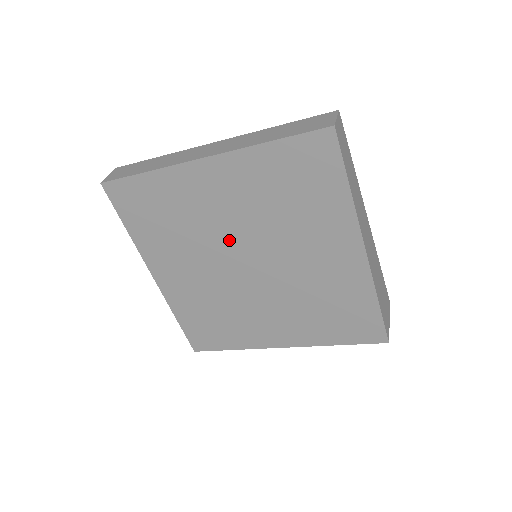
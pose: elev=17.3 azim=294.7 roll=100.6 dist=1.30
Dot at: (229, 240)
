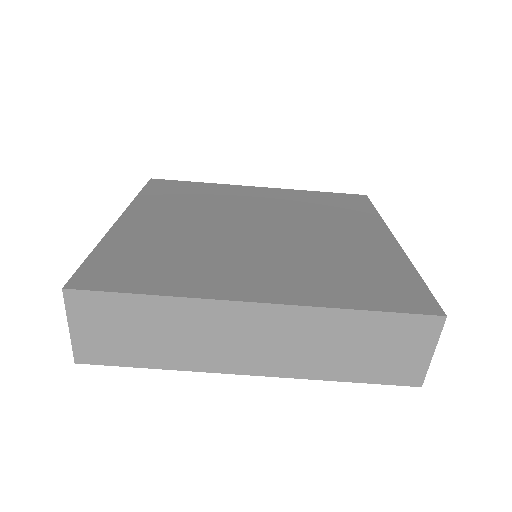
Dot at: (249, 214)
